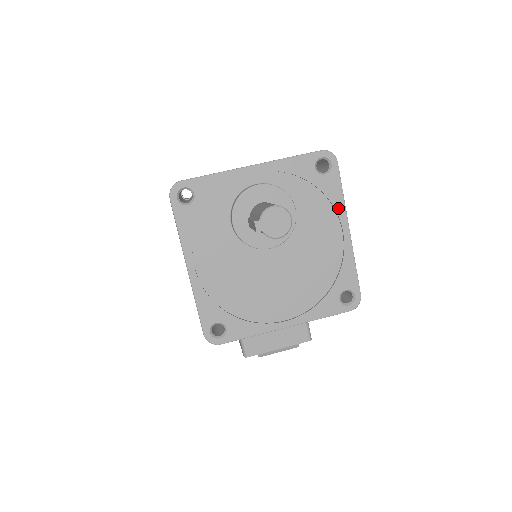
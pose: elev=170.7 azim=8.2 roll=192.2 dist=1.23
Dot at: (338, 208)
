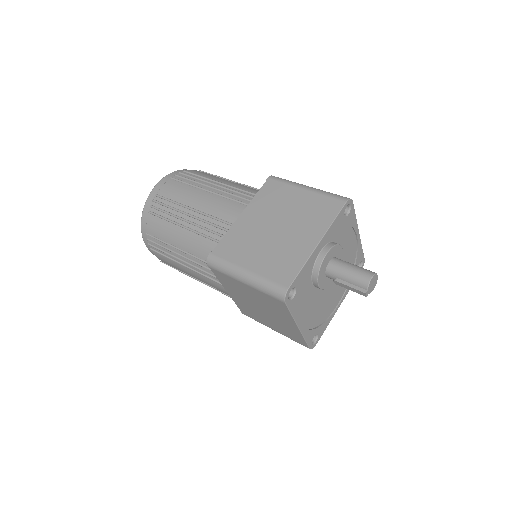
Dot at: (354, 226)
